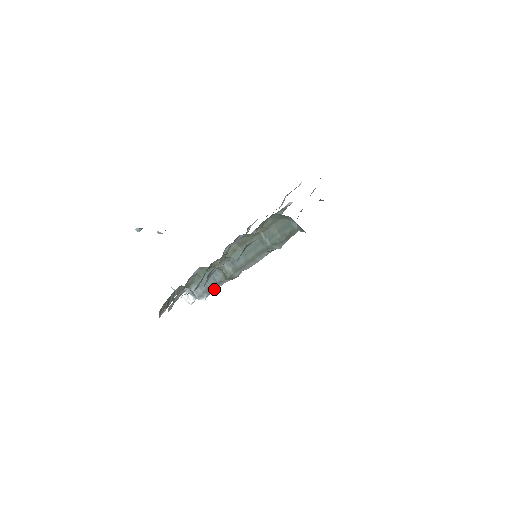
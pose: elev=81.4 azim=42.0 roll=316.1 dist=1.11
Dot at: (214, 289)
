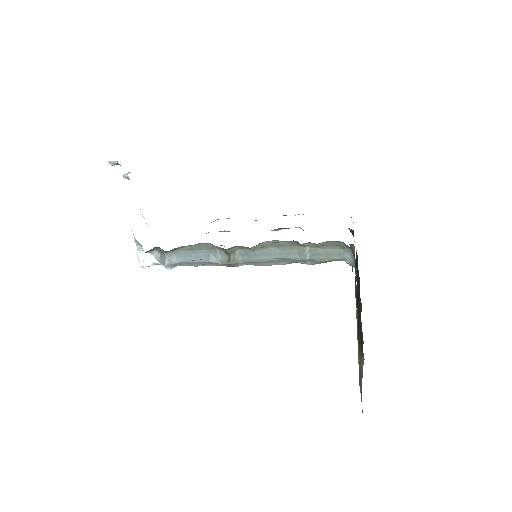
Dot at: (194, 266)
